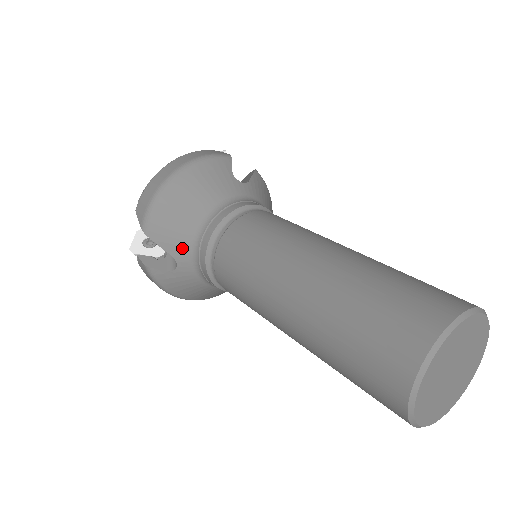
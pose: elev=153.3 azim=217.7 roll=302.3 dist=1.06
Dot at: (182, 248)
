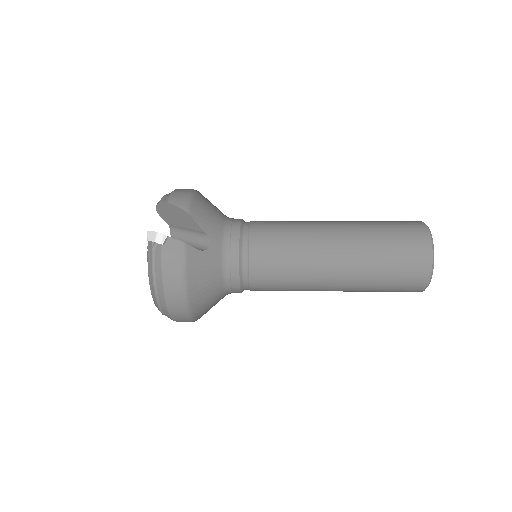
Dot at: (216, 231)
